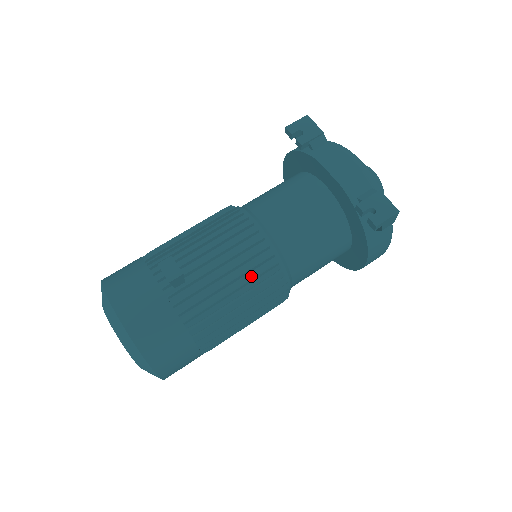
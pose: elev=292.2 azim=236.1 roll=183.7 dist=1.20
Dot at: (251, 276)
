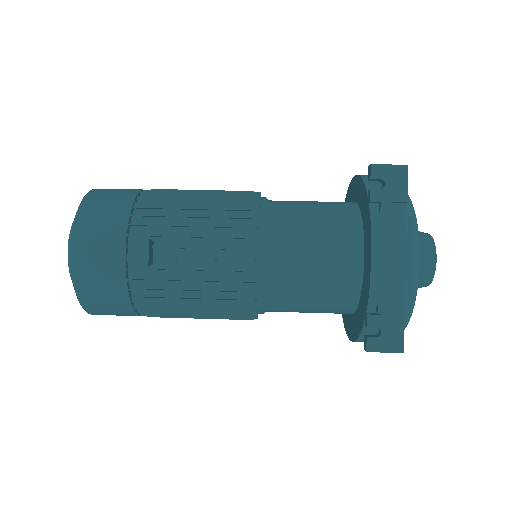
Dot at: (222, 295)
